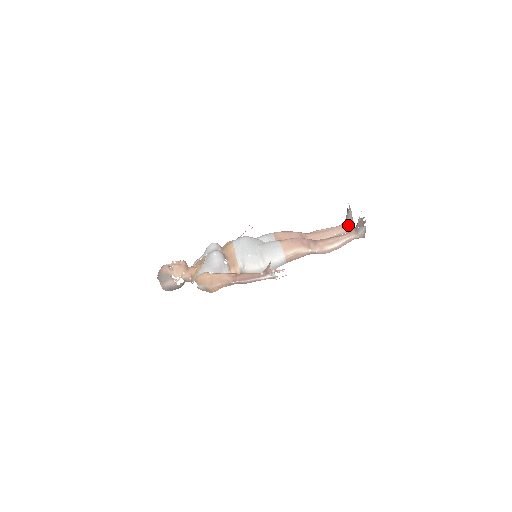
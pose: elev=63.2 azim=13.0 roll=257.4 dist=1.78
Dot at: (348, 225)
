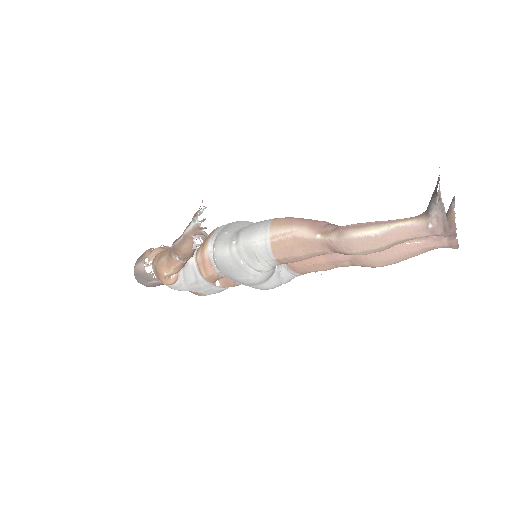
Dot at: occluded
